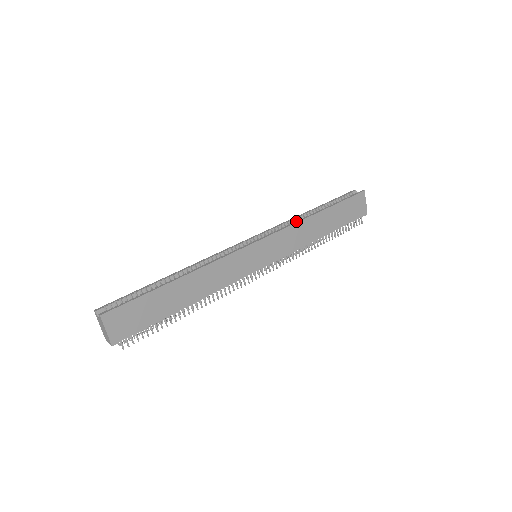
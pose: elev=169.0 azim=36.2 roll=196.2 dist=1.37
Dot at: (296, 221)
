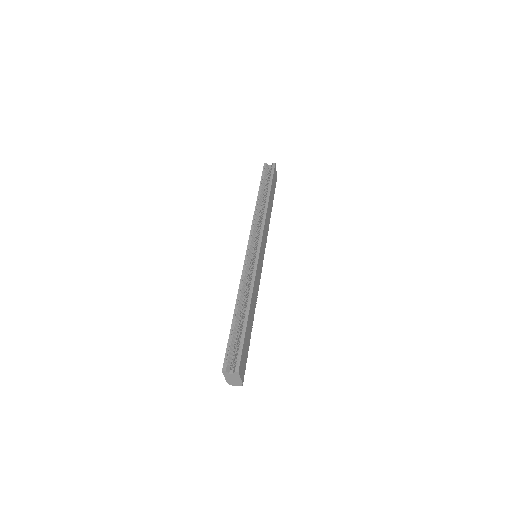
Dot at: (259, 212)
